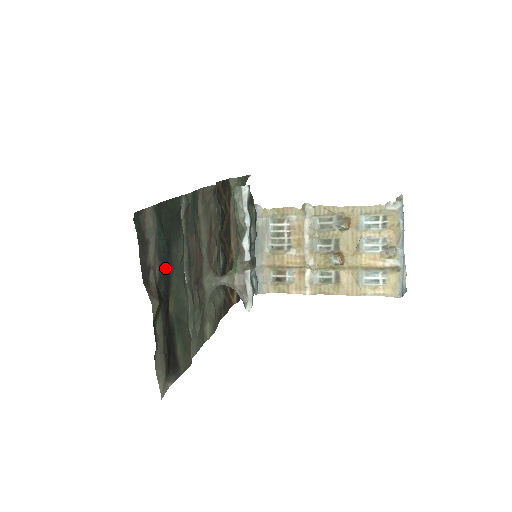
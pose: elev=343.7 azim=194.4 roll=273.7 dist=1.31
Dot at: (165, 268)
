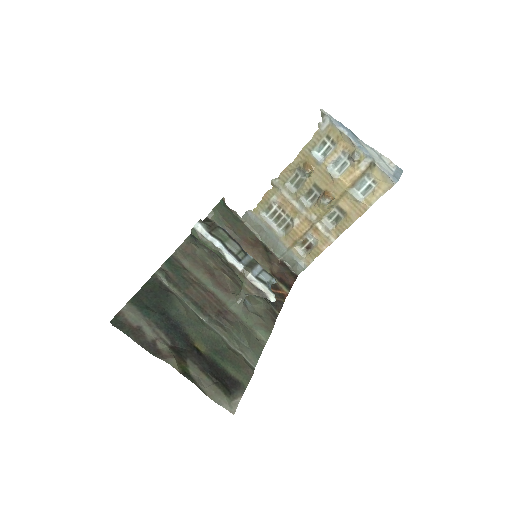
Dot at: (171, 330)
